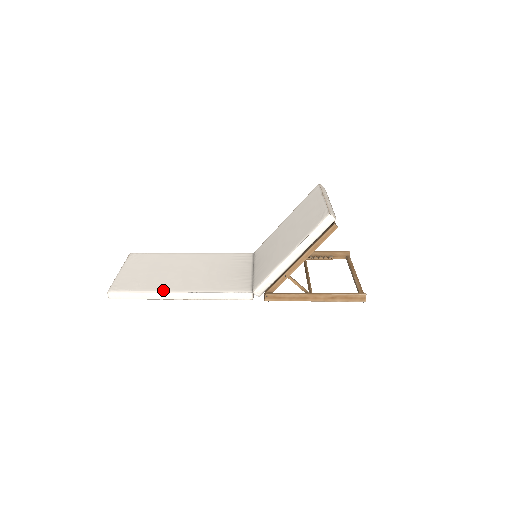
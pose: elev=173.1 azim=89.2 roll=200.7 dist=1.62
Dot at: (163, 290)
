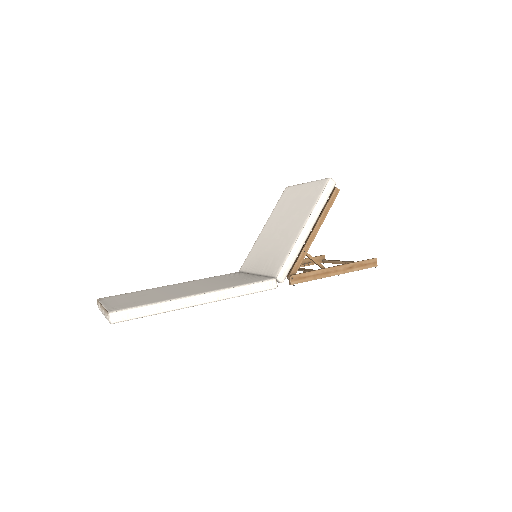
Dot at: (178, 297)
